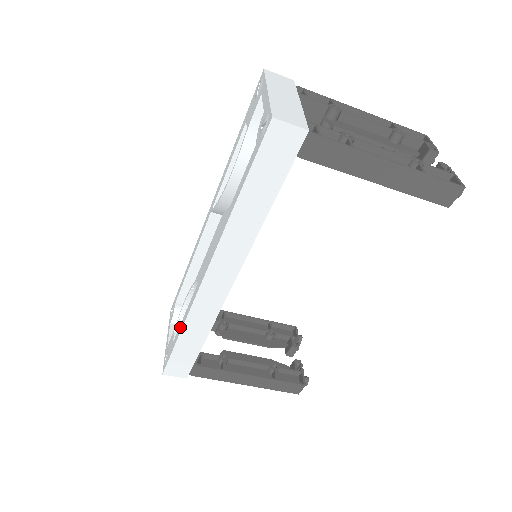
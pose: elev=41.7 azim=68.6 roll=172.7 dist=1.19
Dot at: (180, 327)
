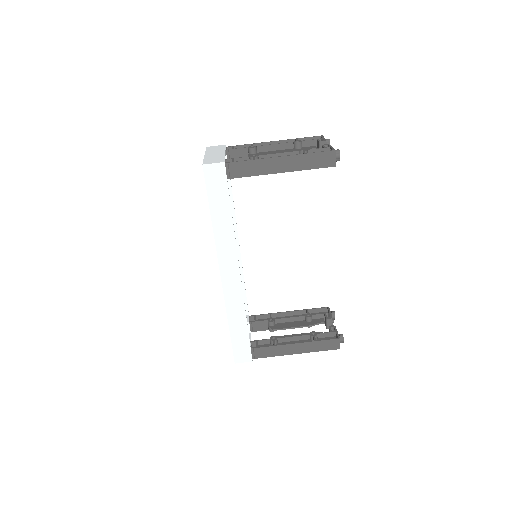
Dot at: occluded
